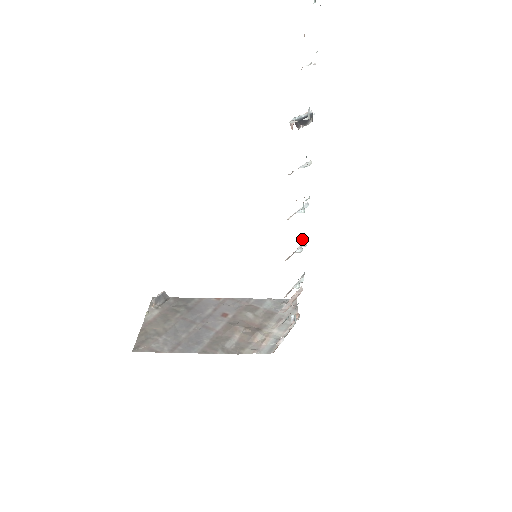
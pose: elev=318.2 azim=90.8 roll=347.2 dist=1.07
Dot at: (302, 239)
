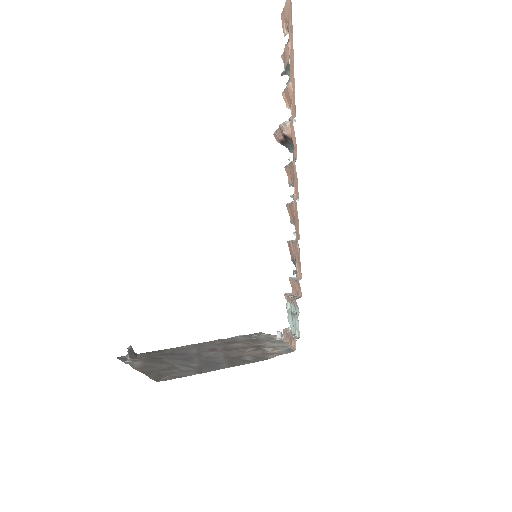
Dot at: occluded
